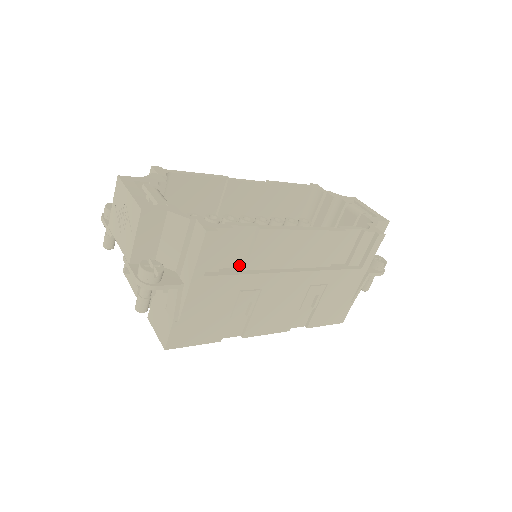
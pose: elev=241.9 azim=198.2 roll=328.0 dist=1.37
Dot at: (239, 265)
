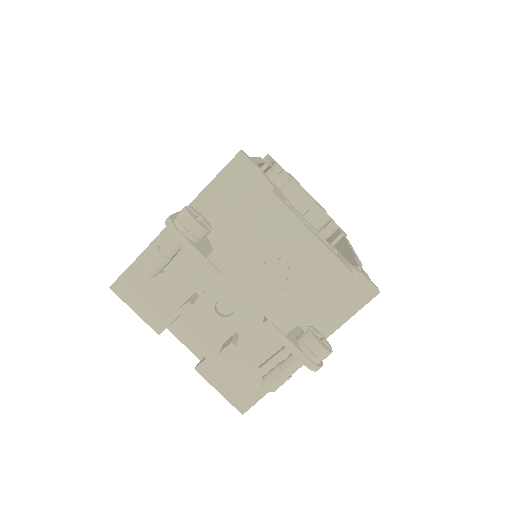
Dot at: occluded
